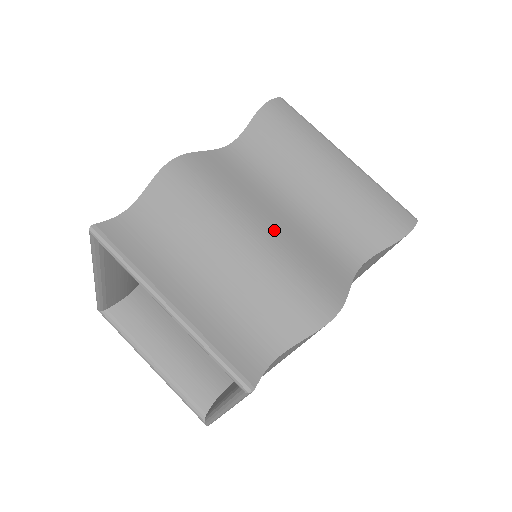
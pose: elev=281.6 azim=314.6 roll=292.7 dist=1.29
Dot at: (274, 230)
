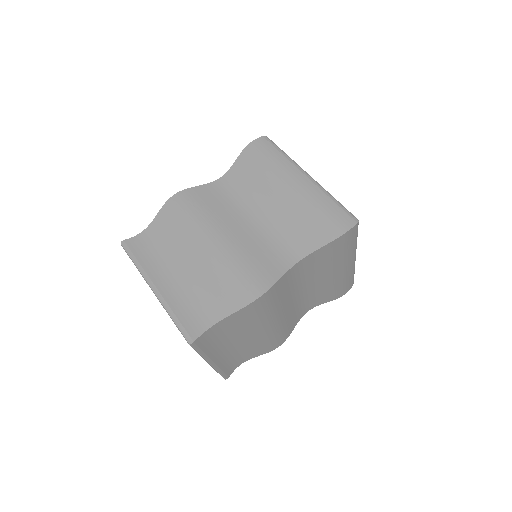
Dot at: (232, 238)
